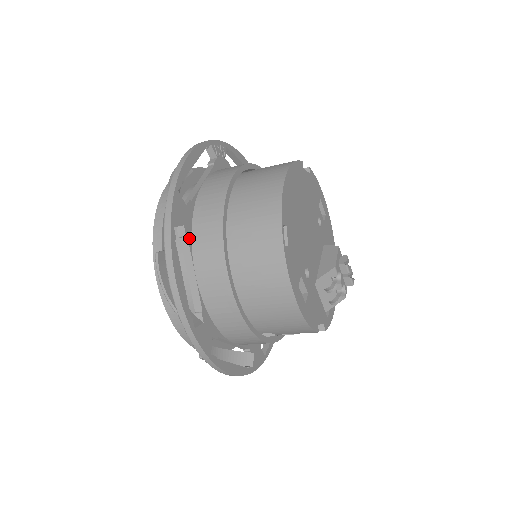
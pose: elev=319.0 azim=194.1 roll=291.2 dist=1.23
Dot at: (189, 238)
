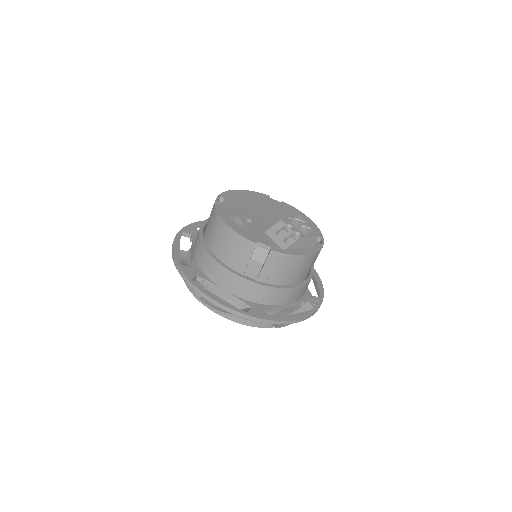
Dot at: (194, 239)
